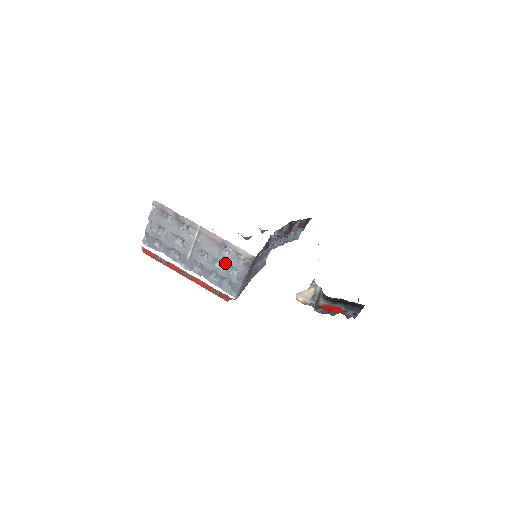
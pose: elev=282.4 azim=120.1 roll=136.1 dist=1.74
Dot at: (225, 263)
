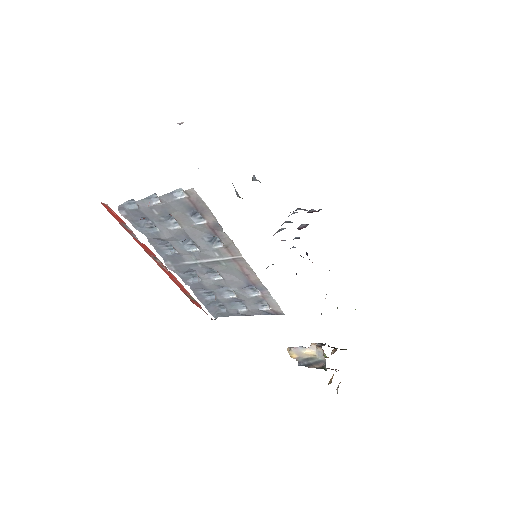
Dot at: (238, 297)
